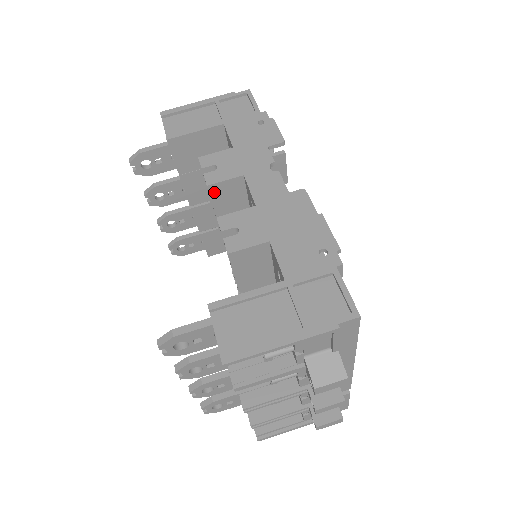
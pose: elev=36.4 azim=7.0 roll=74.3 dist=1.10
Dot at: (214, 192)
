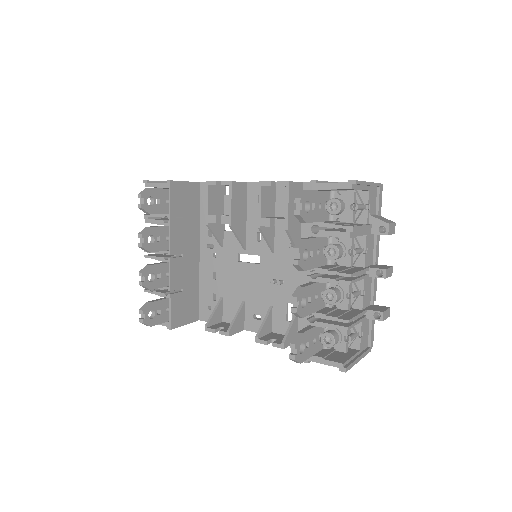
Dot at: (234, 190)
